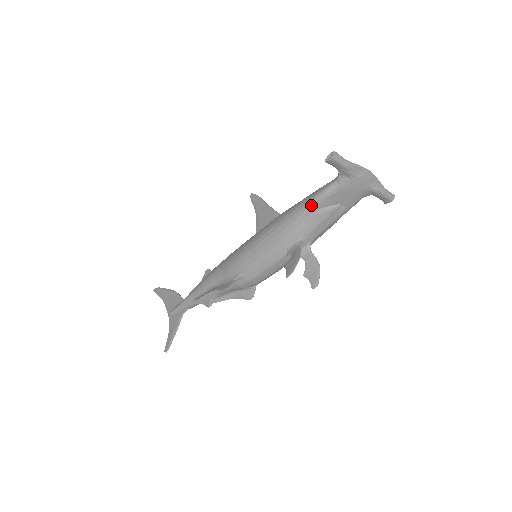
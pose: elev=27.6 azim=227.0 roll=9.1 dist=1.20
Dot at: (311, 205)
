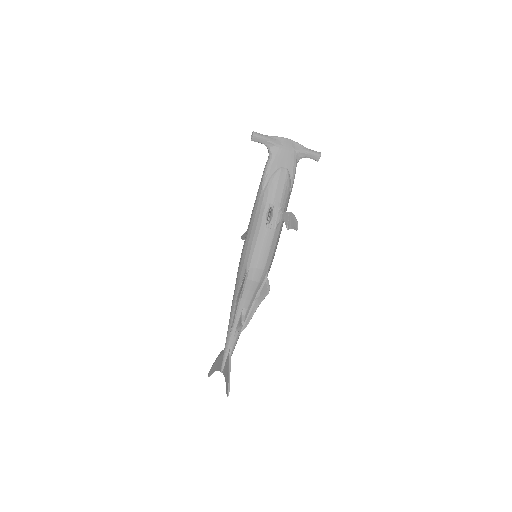
Dot at: (263, 180)
